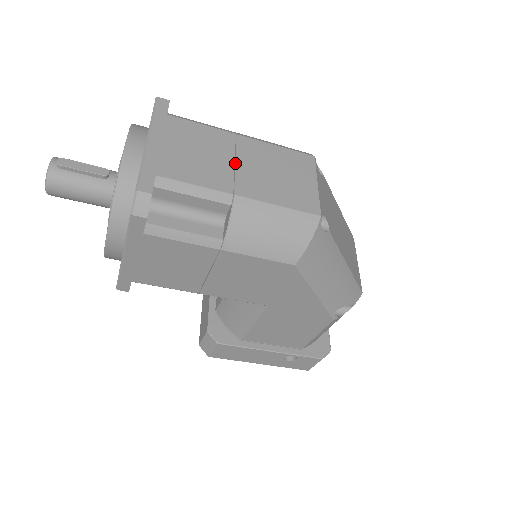
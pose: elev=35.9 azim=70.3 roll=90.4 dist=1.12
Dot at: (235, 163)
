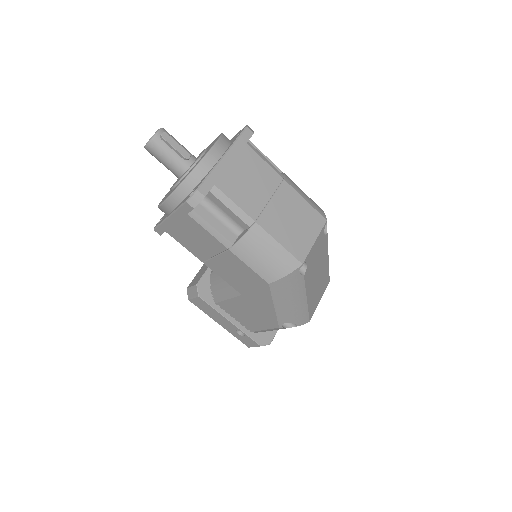
Dot at: (270, 200)
